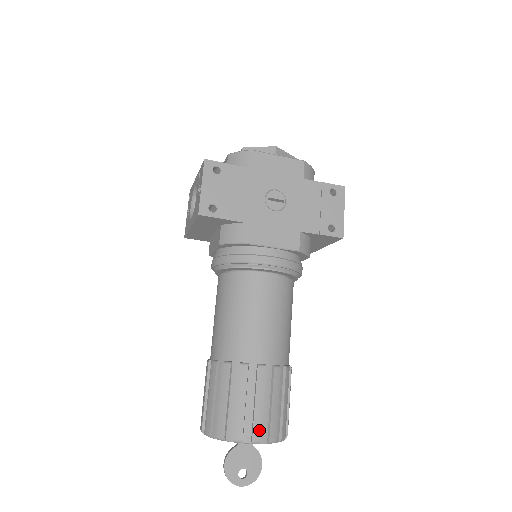
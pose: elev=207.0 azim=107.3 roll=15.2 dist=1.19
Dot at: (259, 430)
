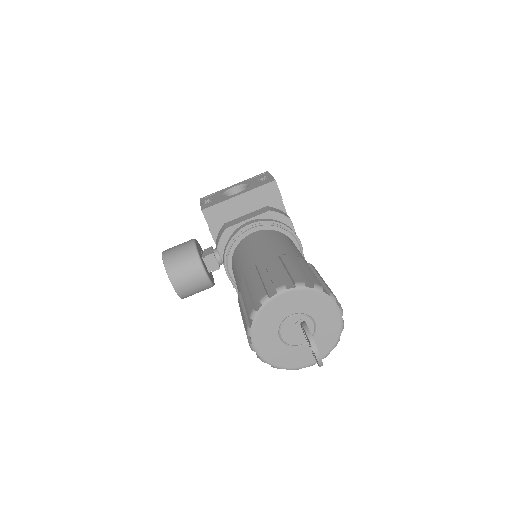
Dot at: occluded
